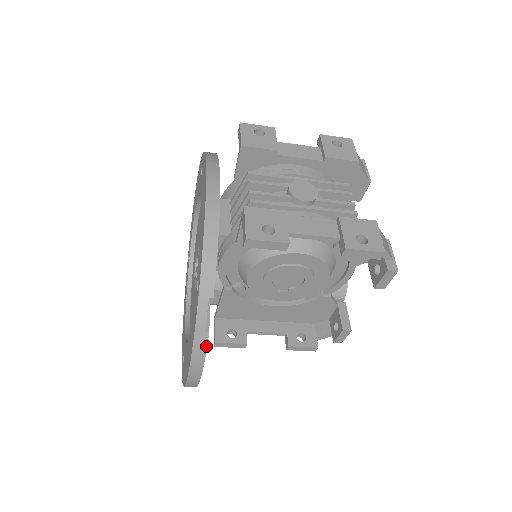
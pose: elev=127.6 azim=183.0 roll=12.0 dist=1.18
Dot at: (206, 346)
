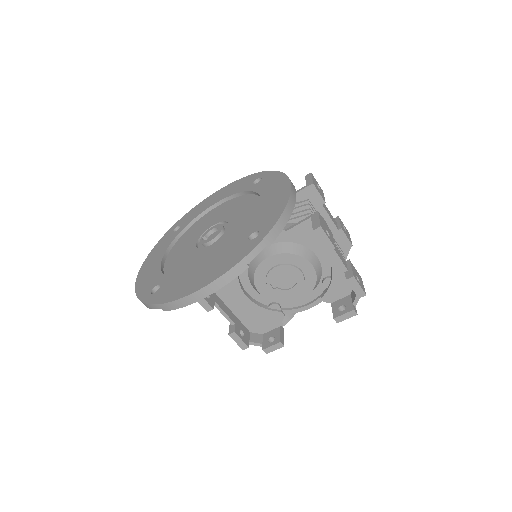
Dot at: (238, 275)
